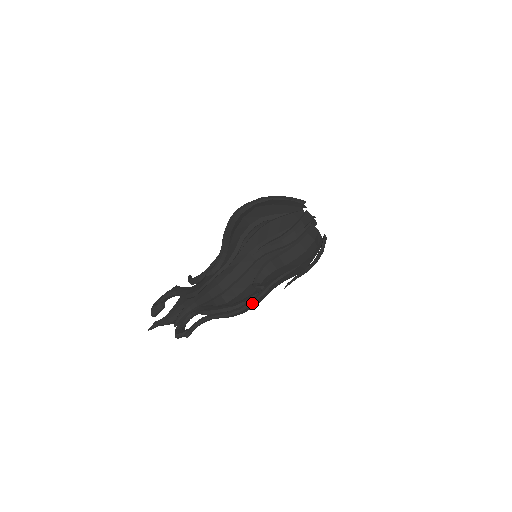
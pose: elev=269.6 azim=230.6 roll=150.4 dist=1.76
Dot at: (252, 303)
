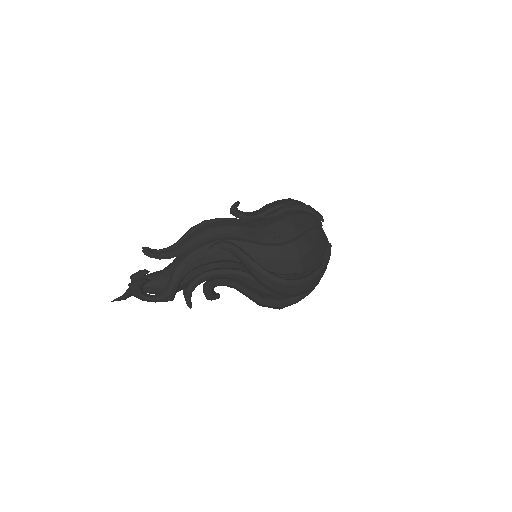
Dot at: (222, 221)
